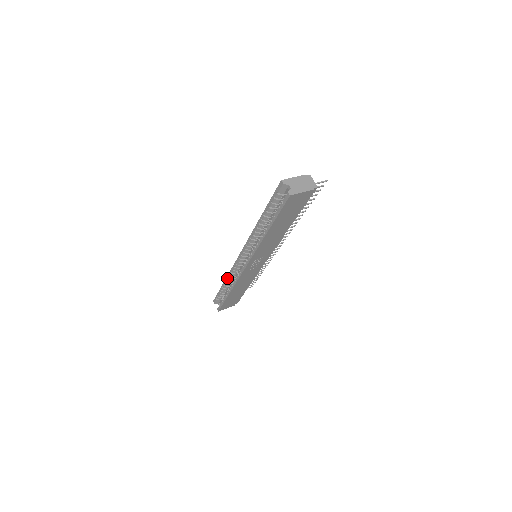
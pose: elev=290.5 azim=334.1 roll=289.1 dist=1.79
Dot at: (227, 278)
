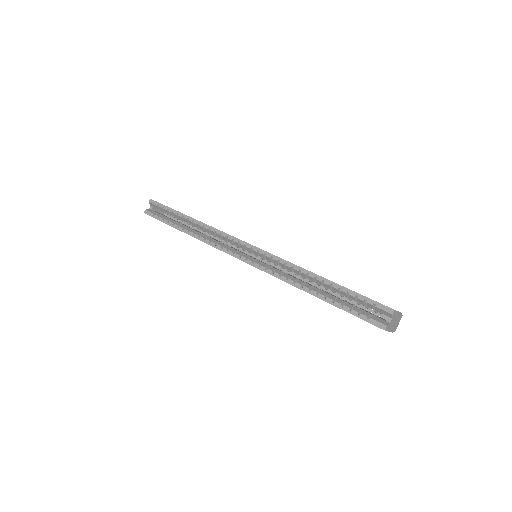
Dot at: (202, 224)
